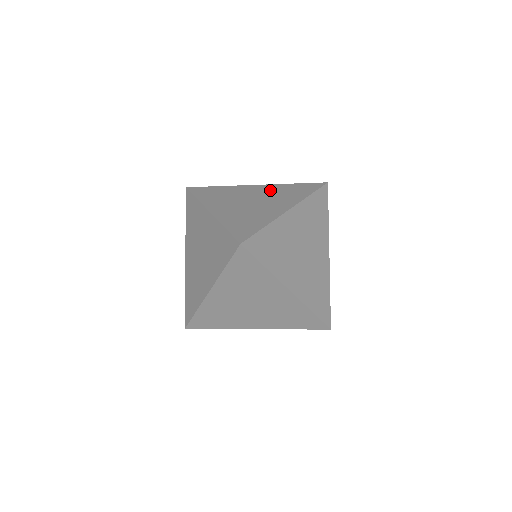
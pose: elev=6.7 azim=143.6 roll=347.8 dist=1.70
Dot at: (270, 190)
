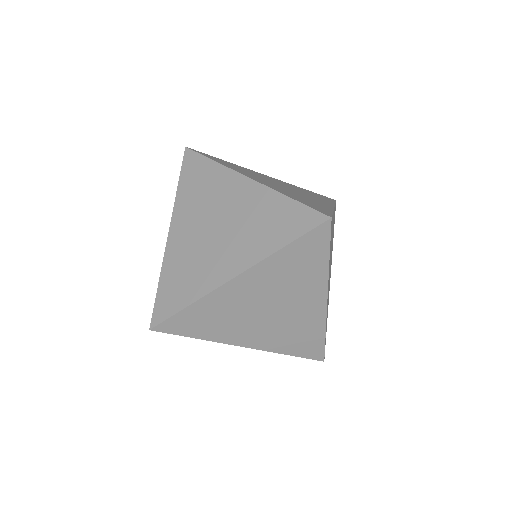
Dot at: (290, 185)
